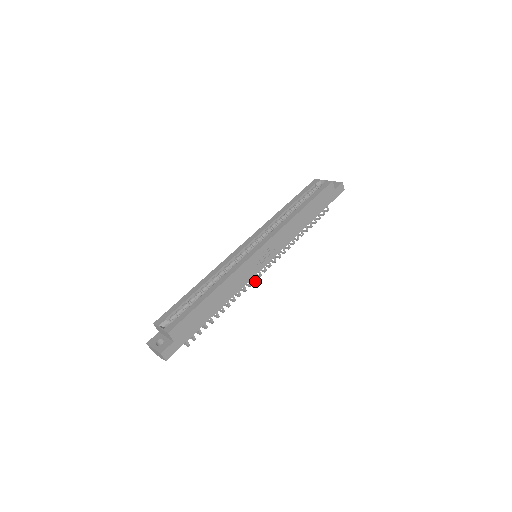
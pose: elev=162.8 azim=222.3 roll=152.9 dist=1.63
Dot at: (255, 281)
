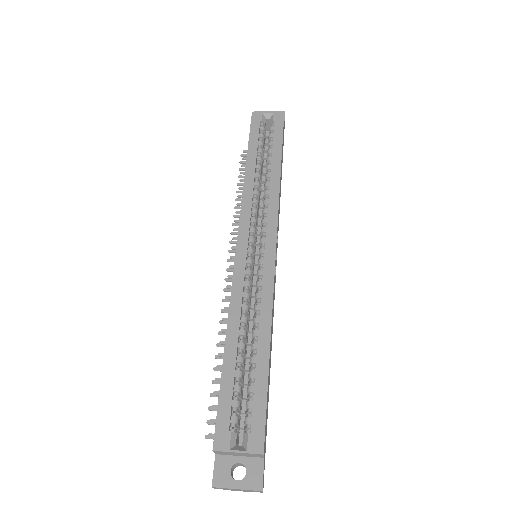
Dot at: occluded
